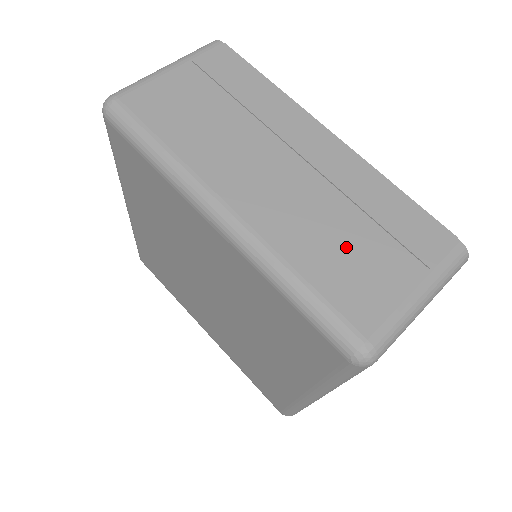
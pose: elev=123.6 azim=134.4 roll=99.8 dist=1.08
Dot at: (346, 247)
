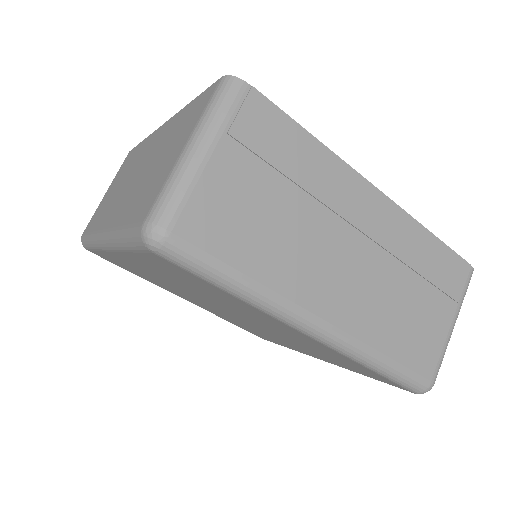
Dot at: (409, 313)
